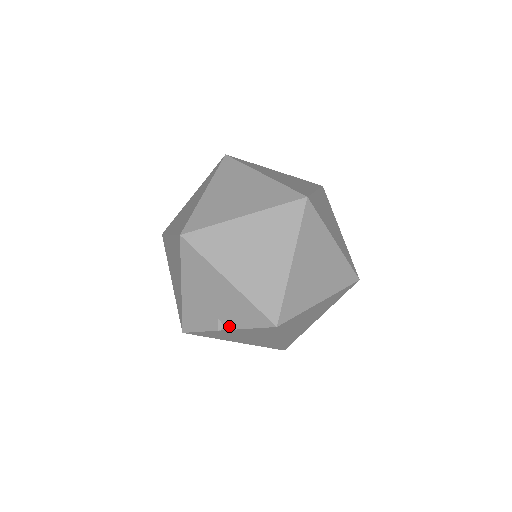
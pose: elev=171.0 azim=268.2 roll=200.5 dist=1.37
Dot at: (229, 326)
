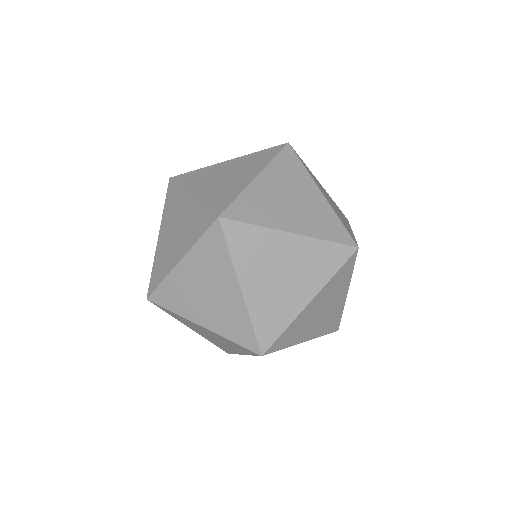
Dot at: (182, 253)
